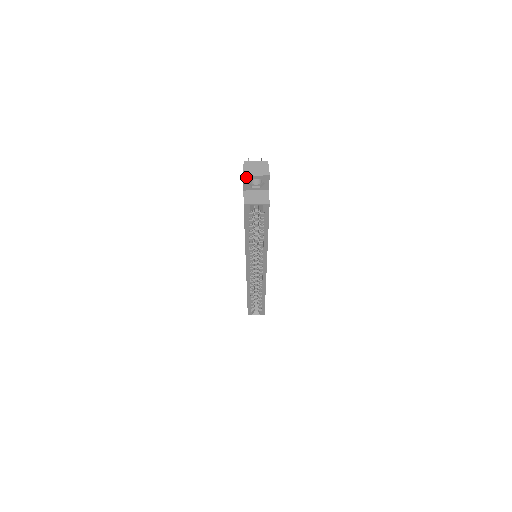
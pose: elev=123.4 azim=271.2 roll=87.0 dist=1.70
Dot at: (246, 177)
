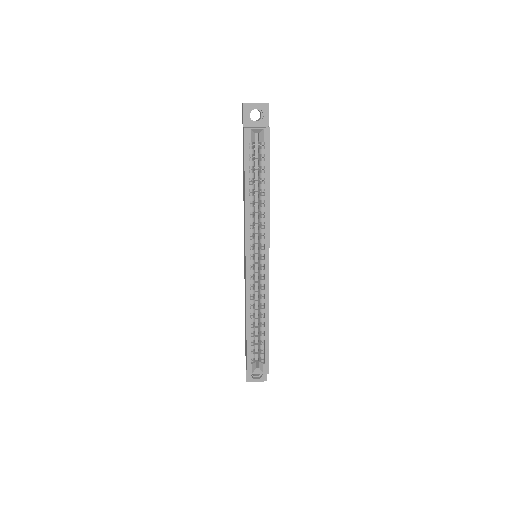
Dot at: (246, 106)
